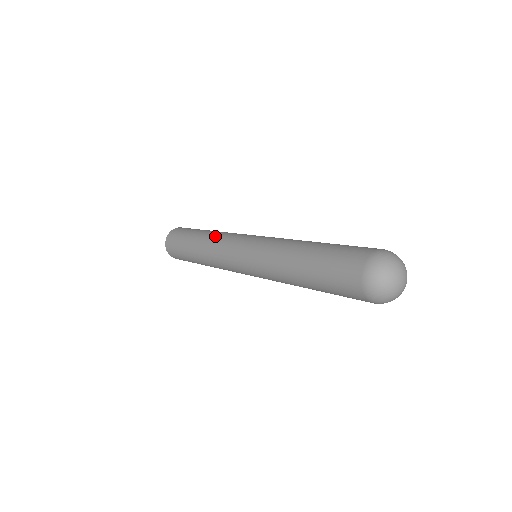
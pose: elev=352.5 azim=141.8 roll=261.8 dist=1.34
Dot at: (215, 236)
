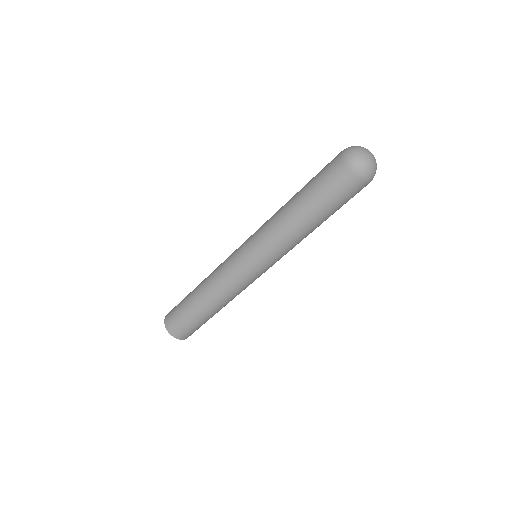
Dot at: (212, 274)
